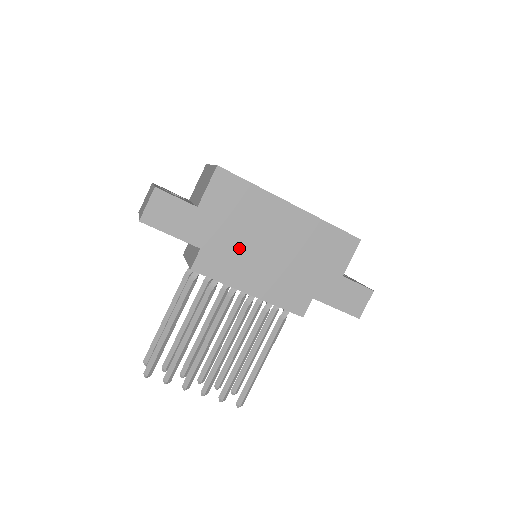
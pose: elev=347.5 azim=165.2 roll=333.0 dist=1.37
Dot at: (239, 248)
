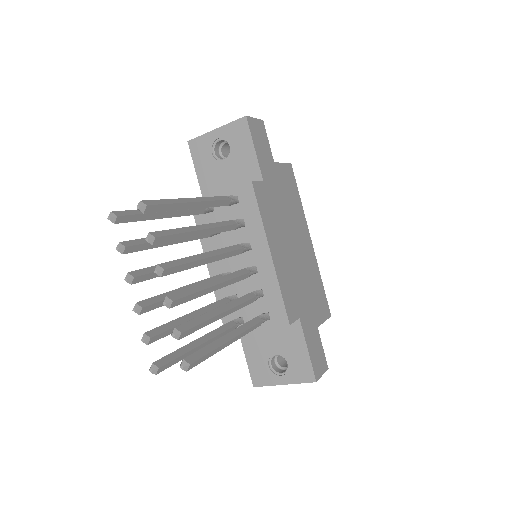
Dot at: (280, 216)
